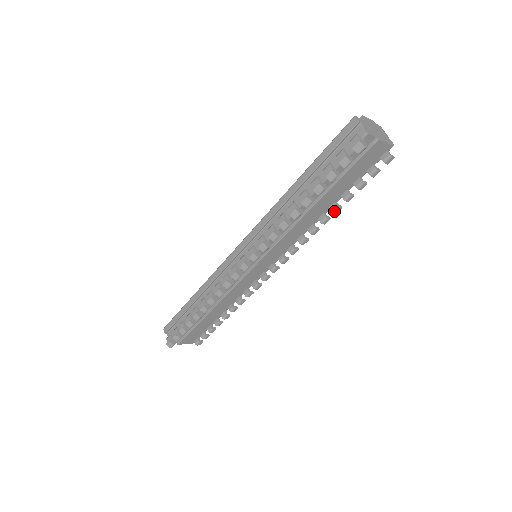
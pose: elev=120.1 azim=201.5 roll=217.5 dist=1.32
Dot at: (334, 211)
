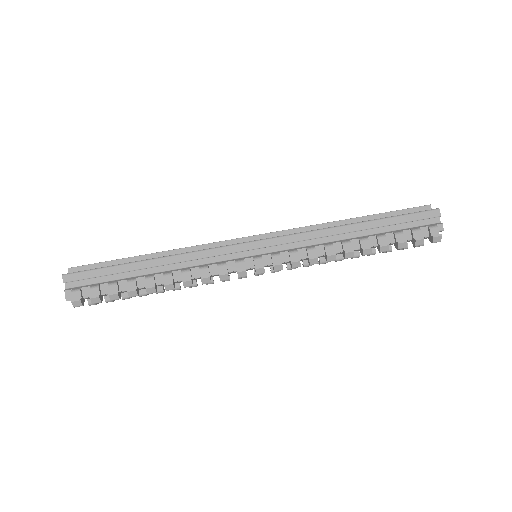
Dot at: (354, 257)
